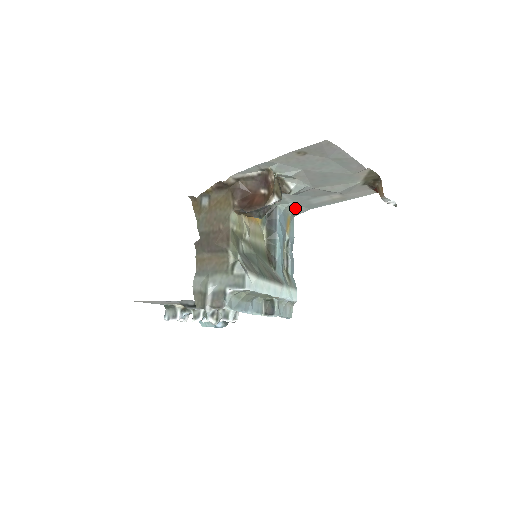
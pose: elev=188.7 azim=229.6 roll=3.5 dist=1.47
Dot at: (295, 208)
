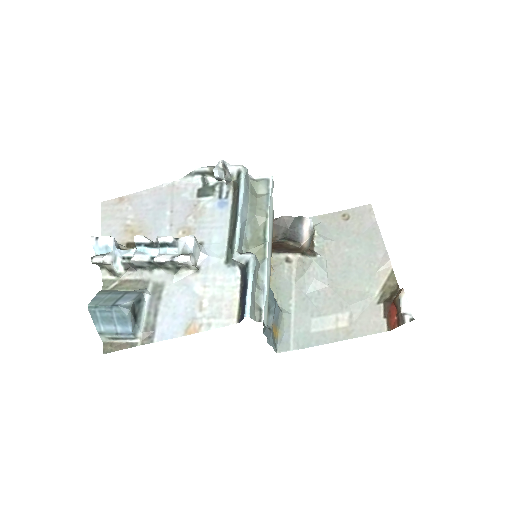
Dot at: (288, 330)
